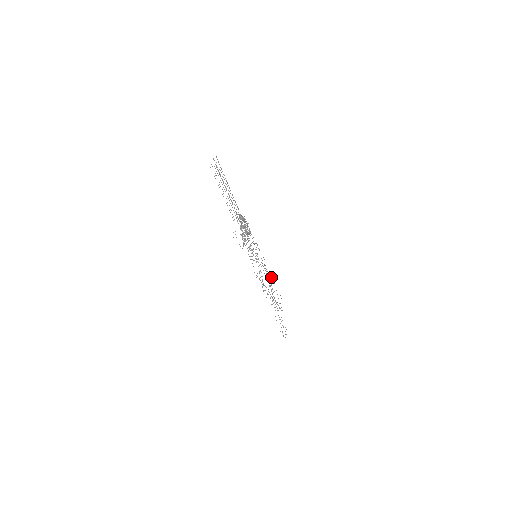
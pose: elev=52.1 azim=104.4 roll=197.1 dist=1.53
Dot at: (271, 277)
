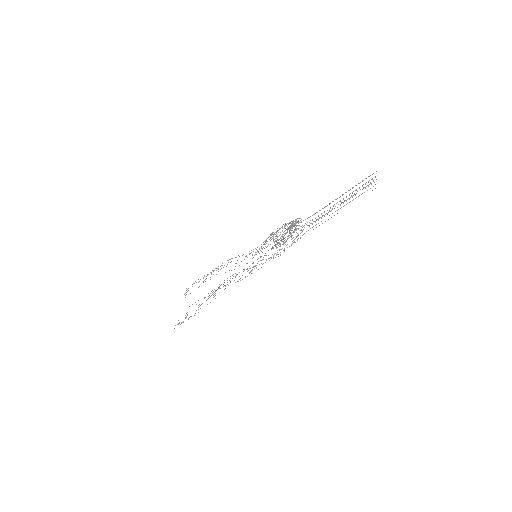
Dot at: occluded
